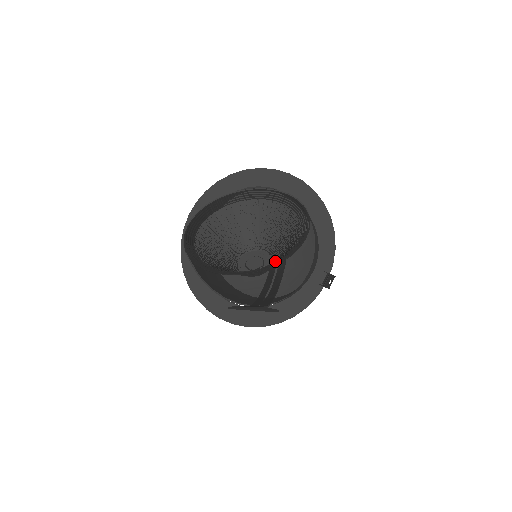
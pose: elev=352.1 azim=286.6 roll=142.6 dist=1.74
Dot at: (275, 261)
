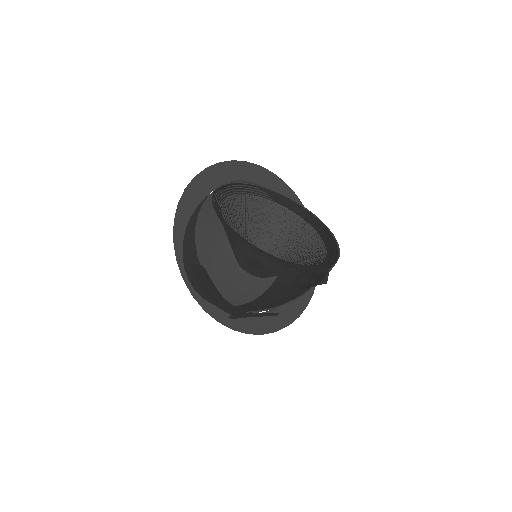
Dot at: (325, 256)
